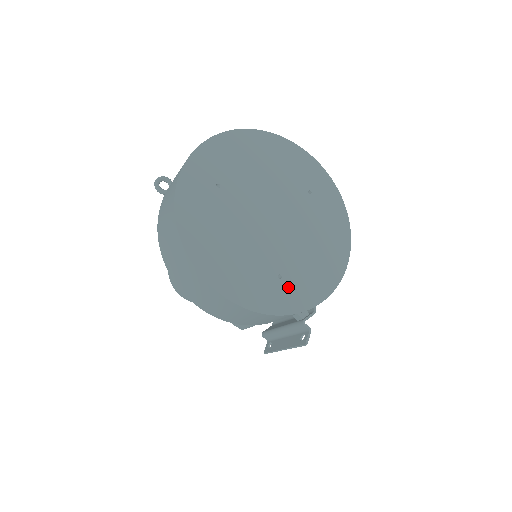
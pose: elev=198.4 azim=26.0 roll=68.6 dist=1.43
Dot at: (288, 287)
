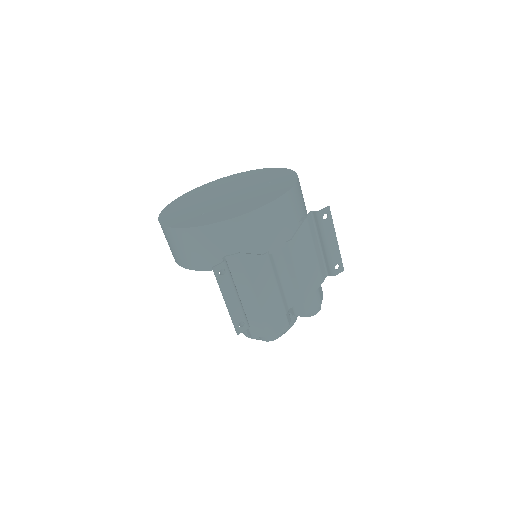
Dot at: (203, 218)
